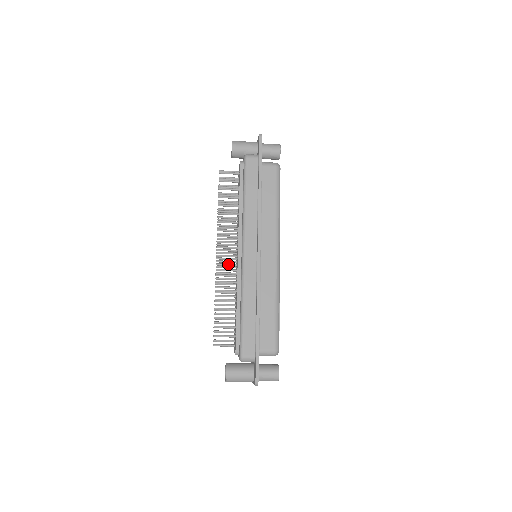
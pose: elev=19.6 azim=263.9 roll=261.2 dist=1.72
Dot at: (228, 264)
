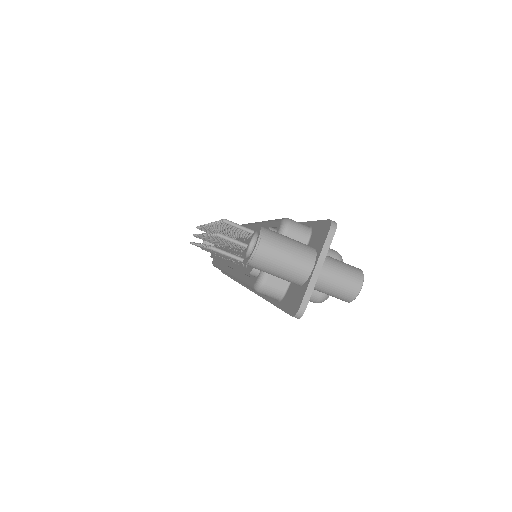
Dot at: occluded
